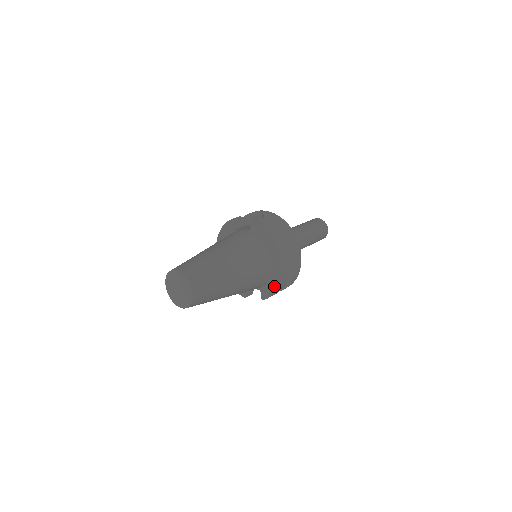
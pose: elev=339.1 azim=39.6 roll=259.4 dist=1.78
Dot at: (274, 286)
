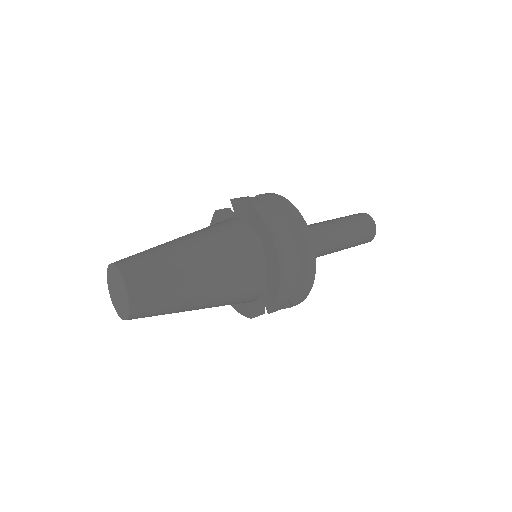
Dot at: (275, 285)
